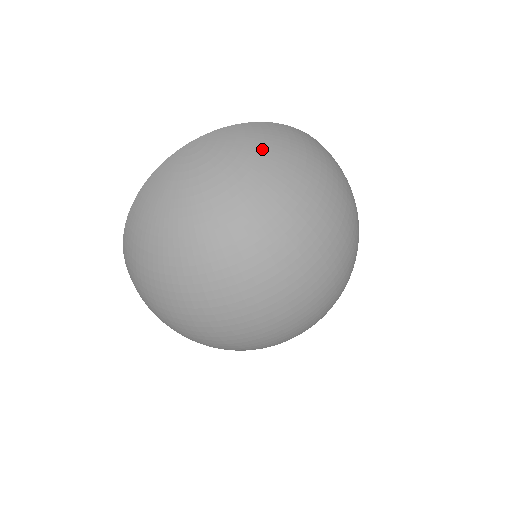
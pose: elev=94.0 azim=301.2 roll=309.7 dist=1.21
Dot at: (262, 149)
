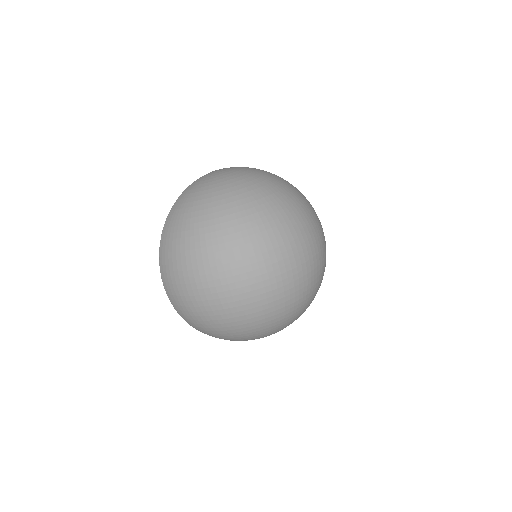
Dot at: (262, 170)
